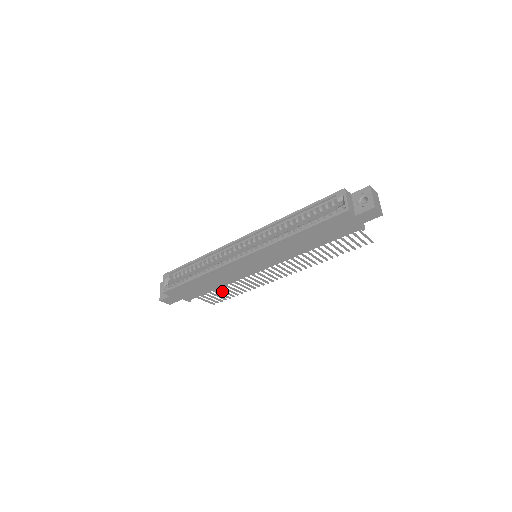
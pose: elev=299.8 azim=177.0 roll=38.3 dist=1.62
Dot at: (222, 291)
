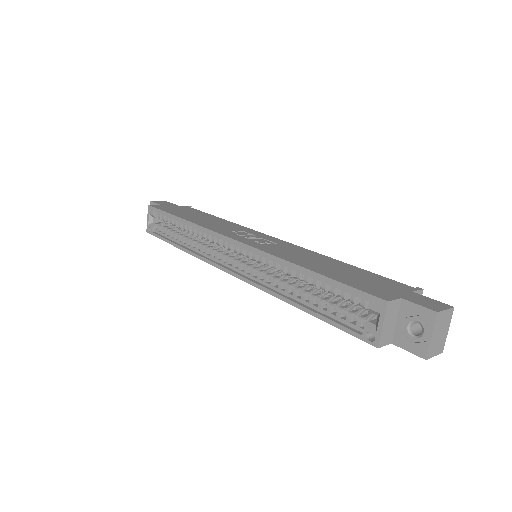
Dot at: occluded
